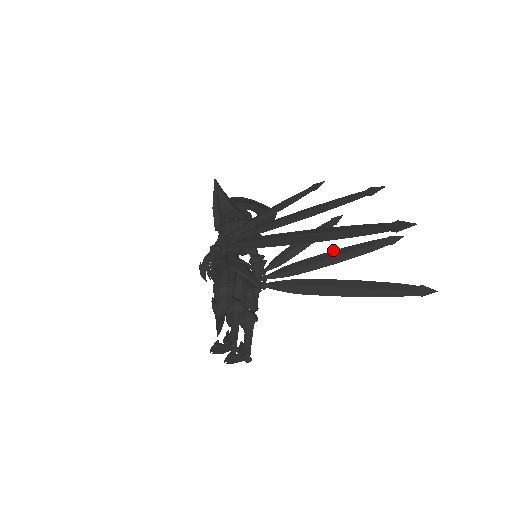
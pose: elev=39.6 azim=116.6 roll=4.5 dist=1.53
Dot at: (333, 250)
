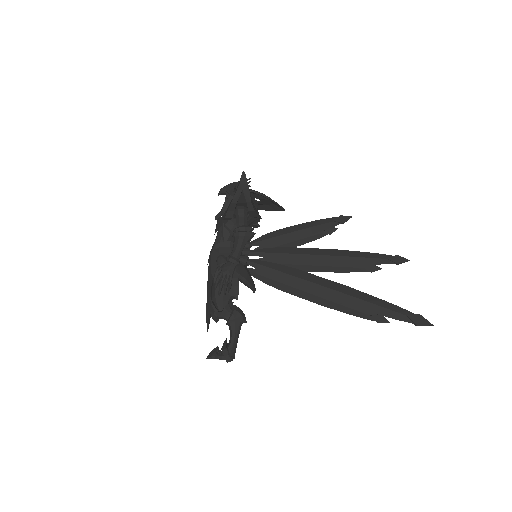
Dot at: occluded
